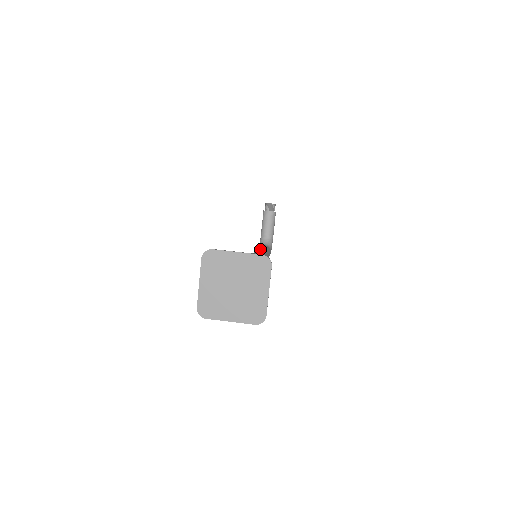
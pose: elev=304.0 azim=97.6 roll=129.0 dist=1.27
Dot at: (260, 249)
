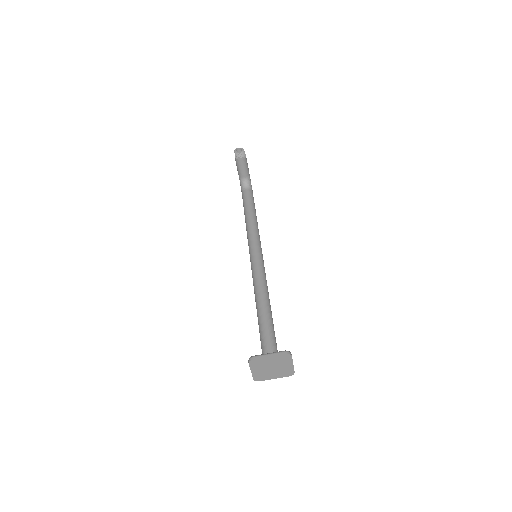
Dot at: (250, 222)
